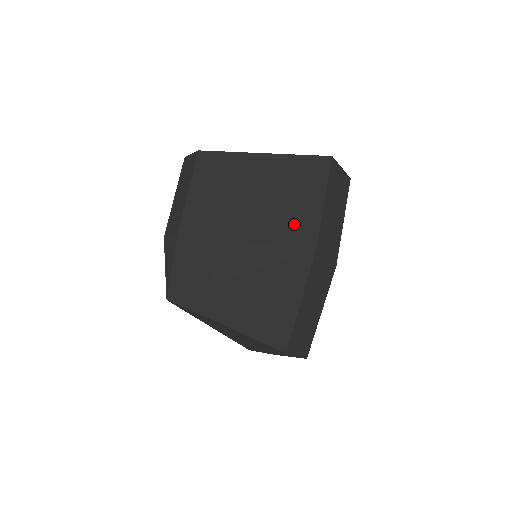
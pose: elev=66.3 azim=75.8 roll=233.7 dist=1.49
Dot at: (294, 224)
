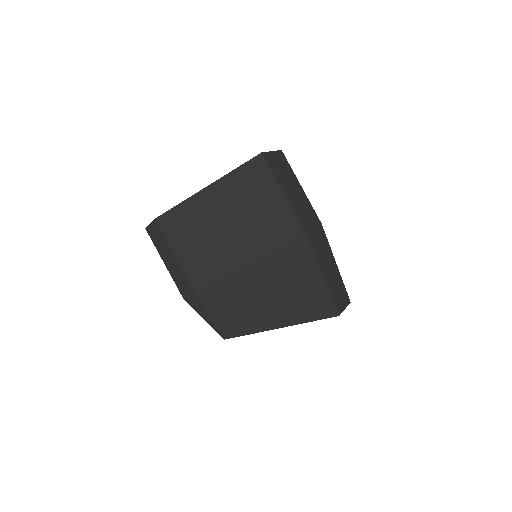
Dot at: (274, 225)
